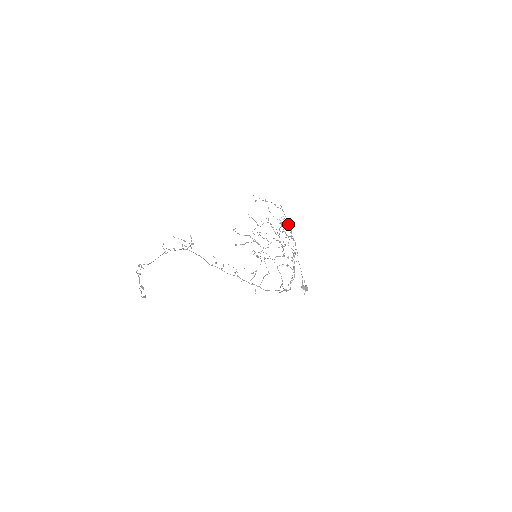
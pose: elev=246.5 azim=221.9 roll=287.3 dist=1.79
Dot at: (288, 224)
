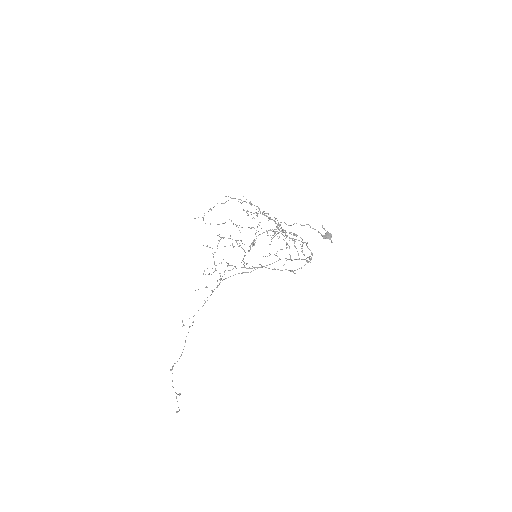
Dot at: occluded
